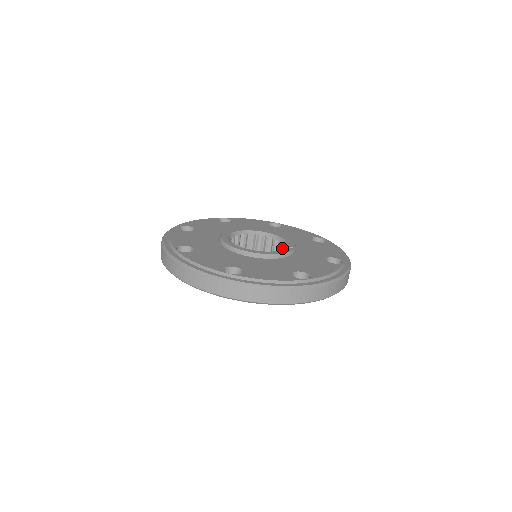
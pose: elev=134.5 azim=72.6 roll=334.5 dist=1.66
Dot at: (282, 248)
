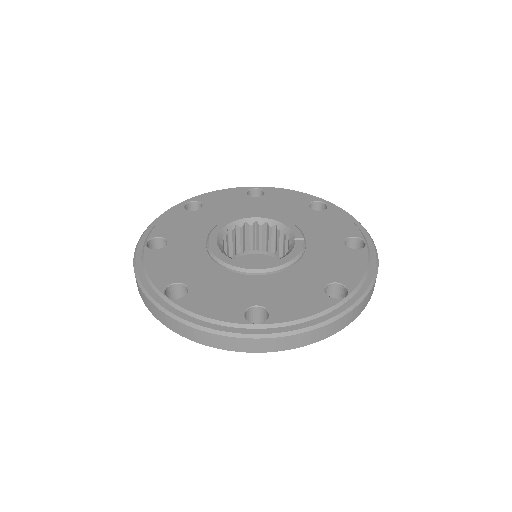
Dot at: (285, 237)
